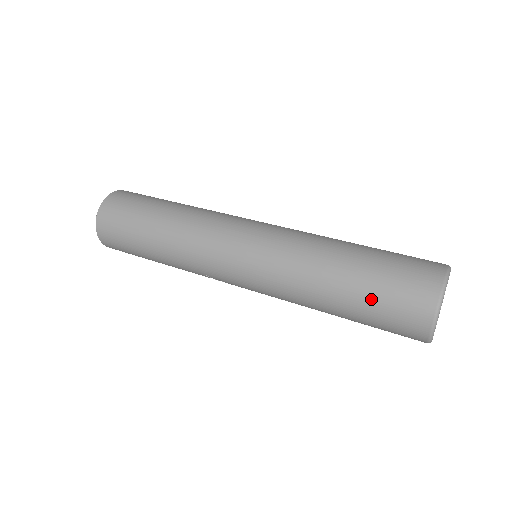
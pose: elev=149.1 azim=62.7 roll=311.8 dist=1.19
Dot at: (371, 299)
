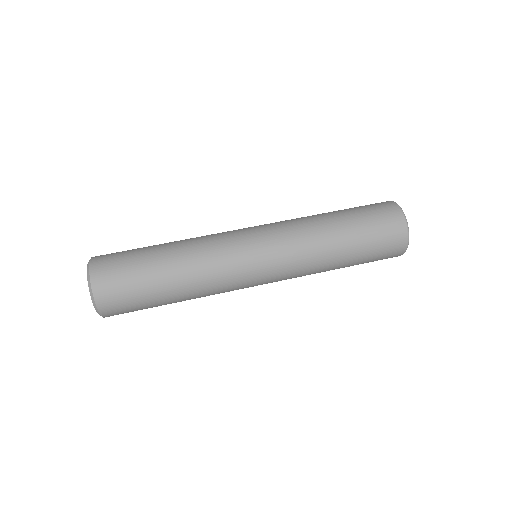
Dot at: (366, 260)
